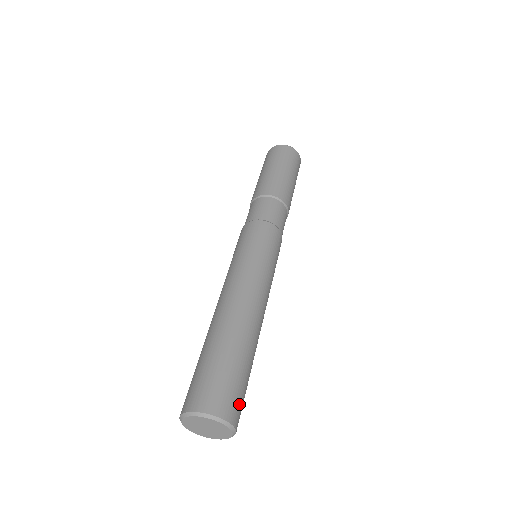
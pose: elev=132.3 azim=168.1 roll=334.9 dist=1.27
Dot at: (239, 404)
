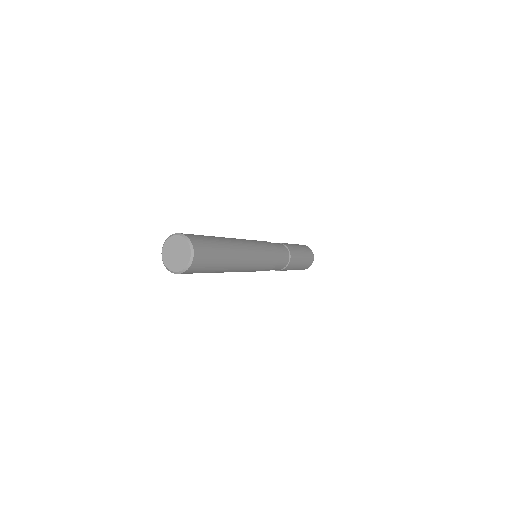
Dot at: (202, 246)
